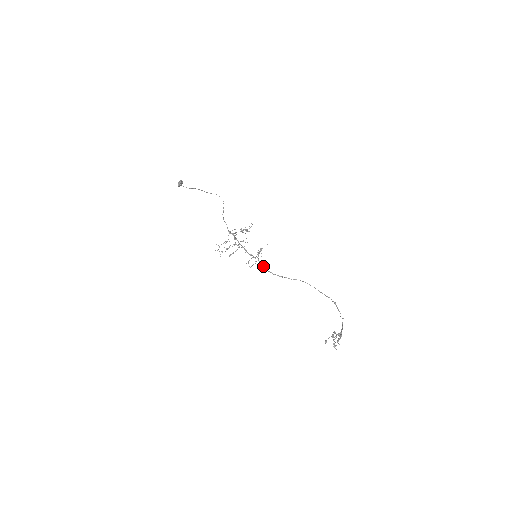
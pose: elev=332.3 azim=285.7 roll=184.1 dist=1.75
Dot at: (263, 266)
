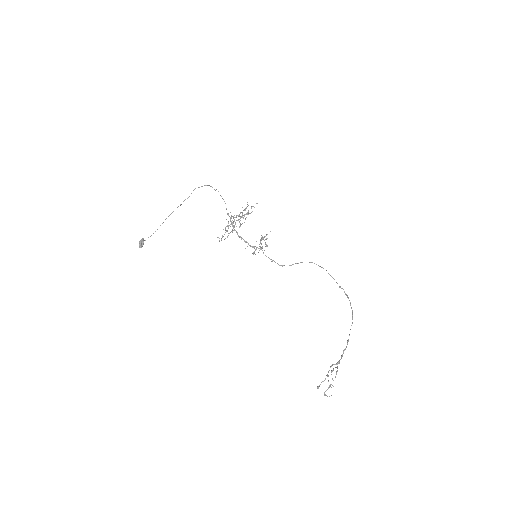
Dot at: occluded
